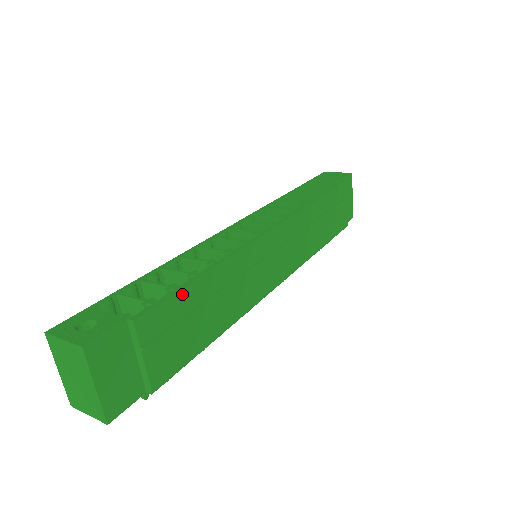
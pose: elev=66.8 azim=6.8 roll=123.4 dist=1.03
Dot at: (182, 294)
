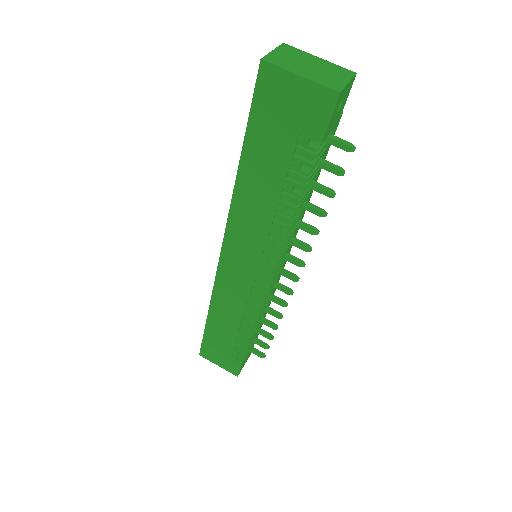
Dot at: occluded
